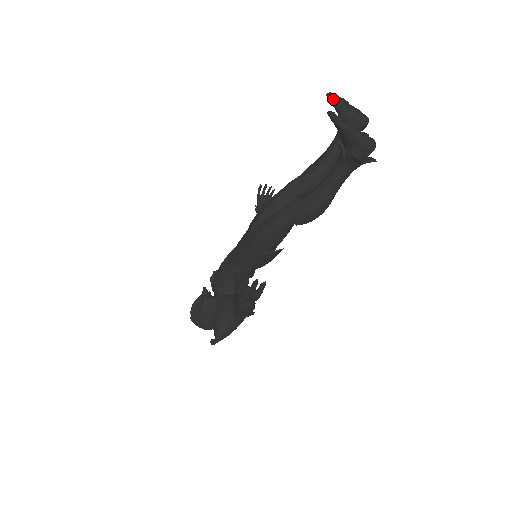
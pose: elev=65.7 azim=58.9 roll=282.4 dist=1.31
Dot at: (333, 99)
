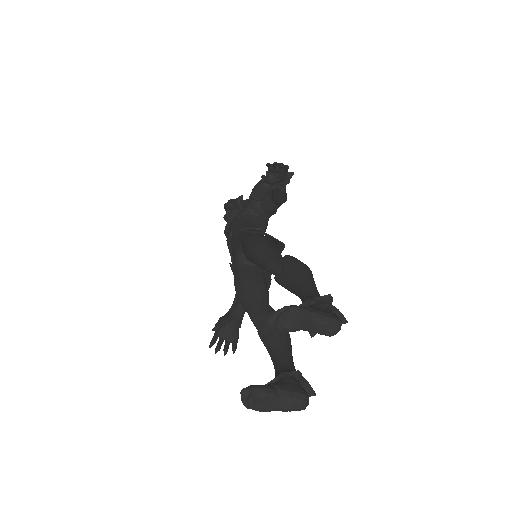
Dot at: (275, 328)
